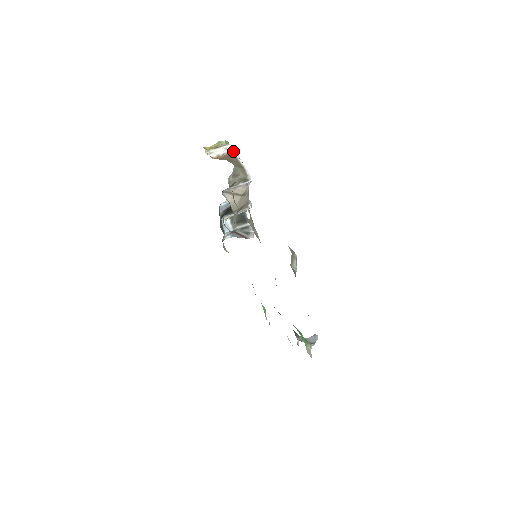
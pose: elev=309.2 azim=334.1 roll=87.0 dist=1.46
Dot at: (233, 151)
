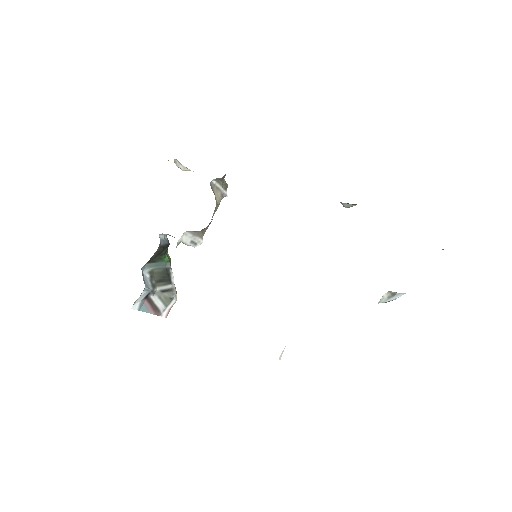
Dot at: occluded
